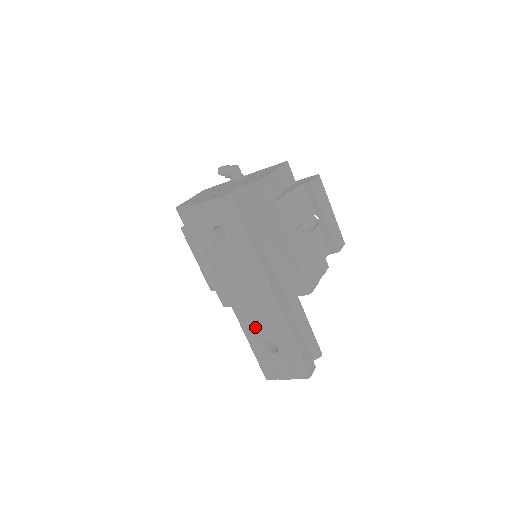
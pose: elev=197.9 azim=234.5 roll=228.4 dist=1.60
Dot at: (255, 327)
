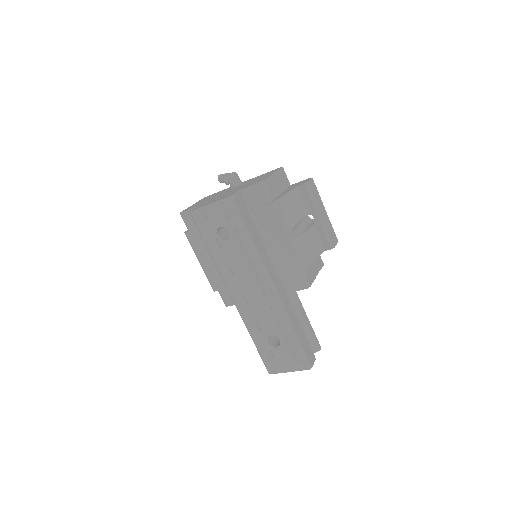
Dot at: (258, 322)
